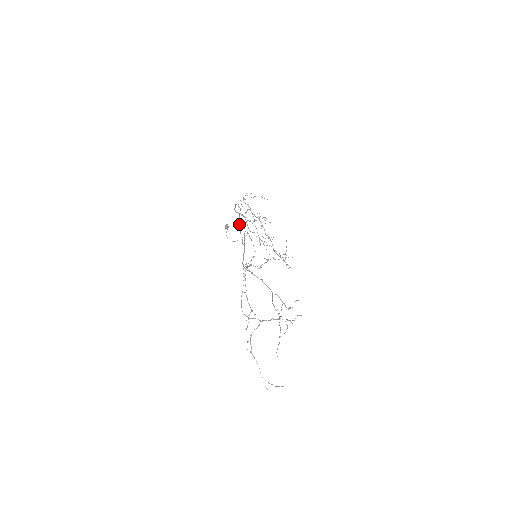
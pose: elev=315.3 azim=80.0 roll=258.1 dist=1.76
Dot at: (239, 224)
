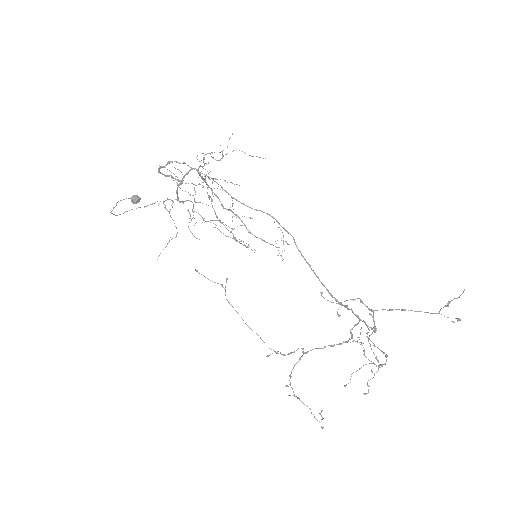
Dot at: (199, 202)
